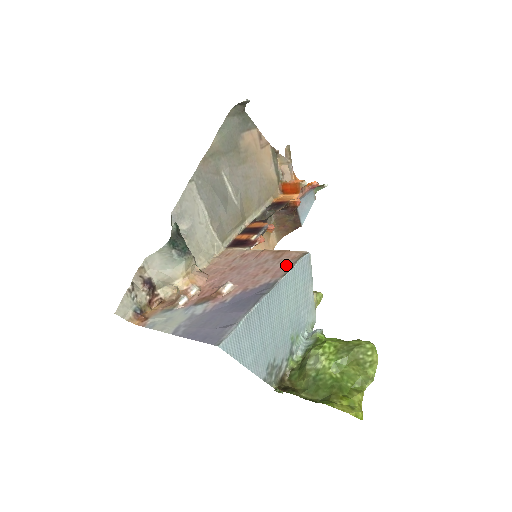
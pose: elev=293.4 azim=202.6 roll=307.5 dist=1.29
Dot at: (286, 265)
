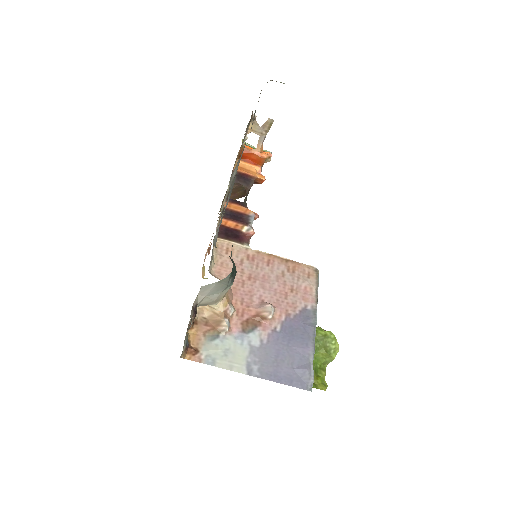
Dot at: (310, 286)
